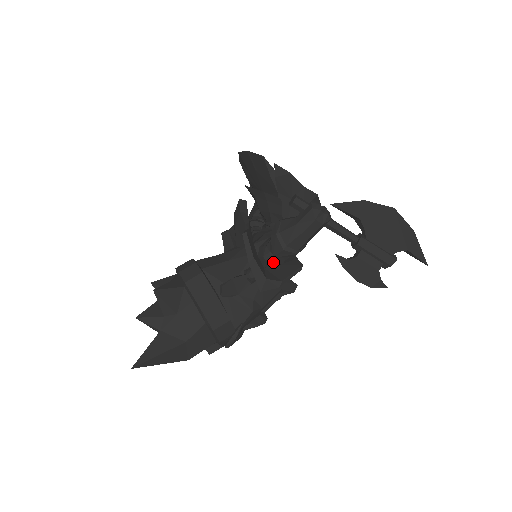
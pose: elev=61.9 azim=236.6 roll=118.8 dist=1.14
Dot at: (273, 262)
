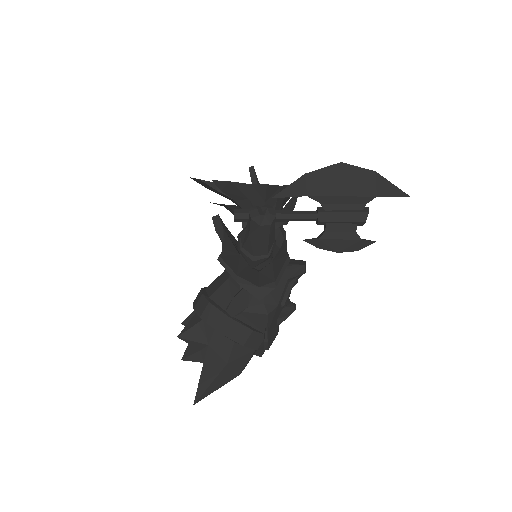
Dot at: (260, 267)
